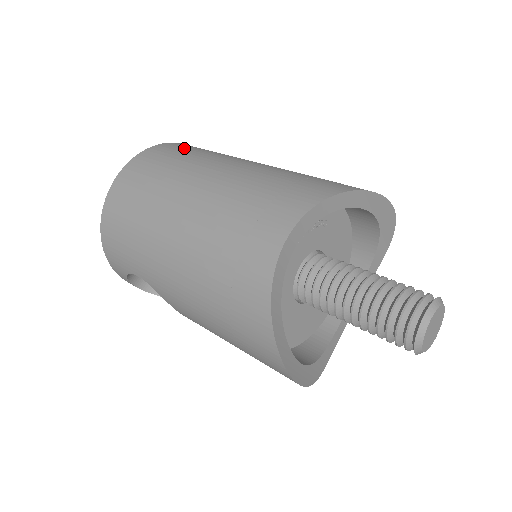
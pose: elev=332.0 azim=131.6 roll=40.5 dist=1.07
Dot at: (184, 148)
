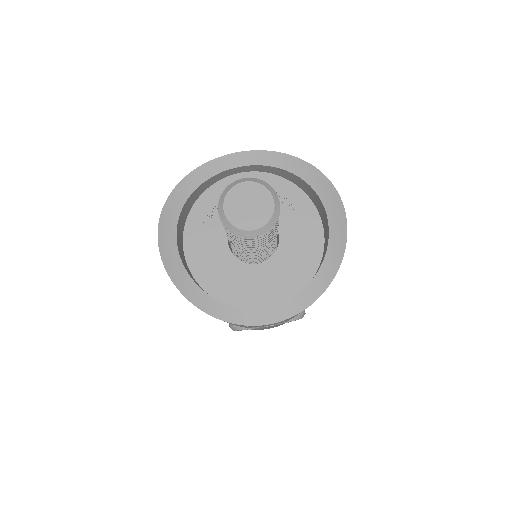
Dot at: occluded
